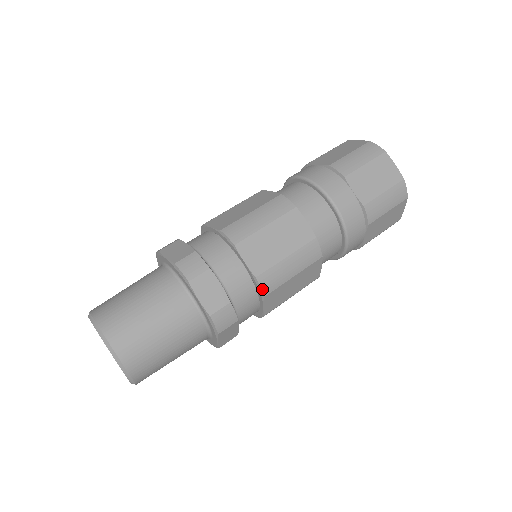
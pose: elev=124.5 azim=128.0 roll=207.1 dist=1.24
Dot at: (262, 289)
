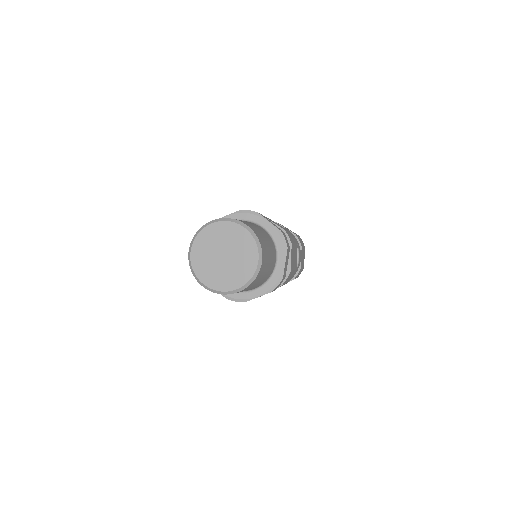
Dot at: occluded
